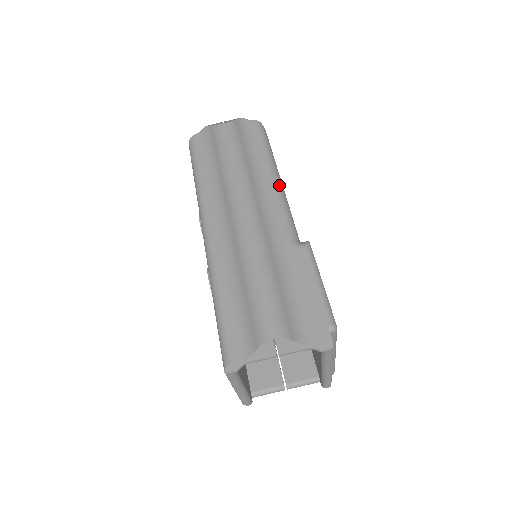
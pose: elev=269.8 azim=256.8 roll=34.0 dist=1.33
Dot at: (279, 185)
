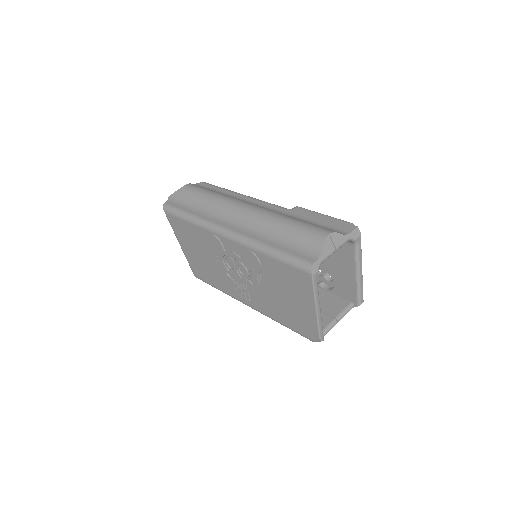
Dot at: (250, 197)
